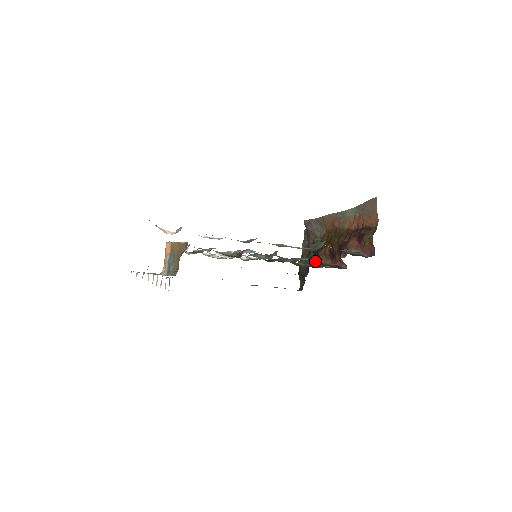
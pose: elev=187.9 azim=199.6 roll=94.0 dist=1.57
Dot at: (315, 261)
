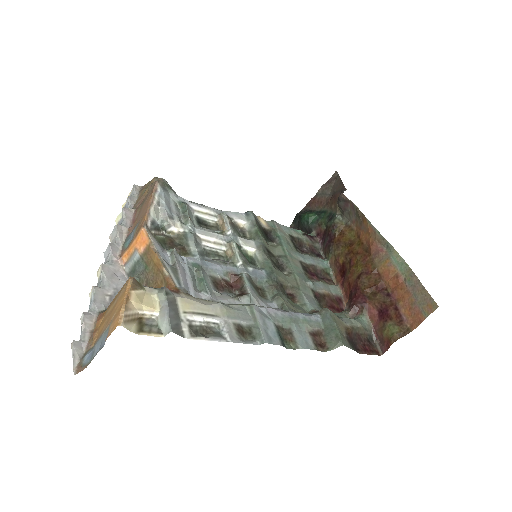
Dot at: (322, 240)
